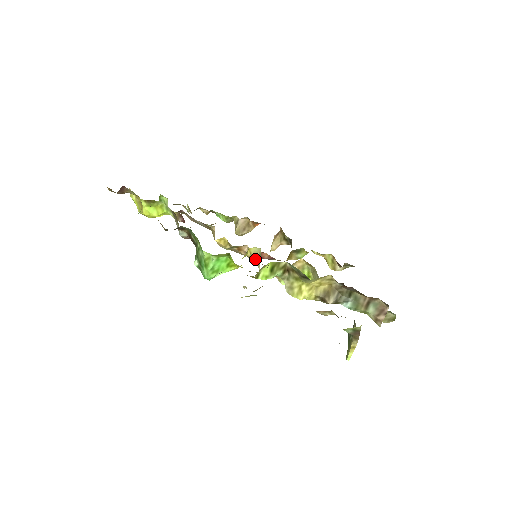
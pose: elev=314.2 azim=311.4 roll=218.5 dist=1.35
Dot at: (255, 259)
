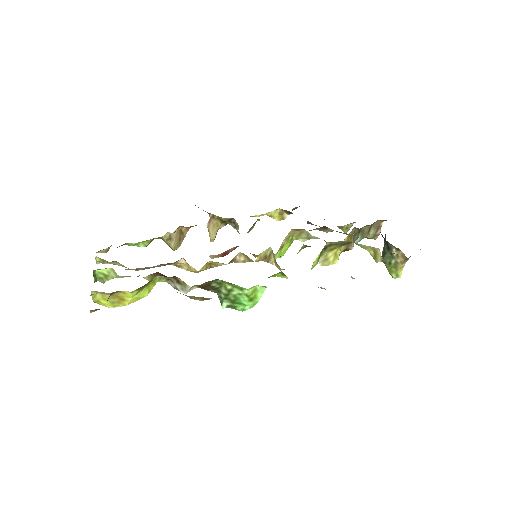
Dot at: (264, 259)
